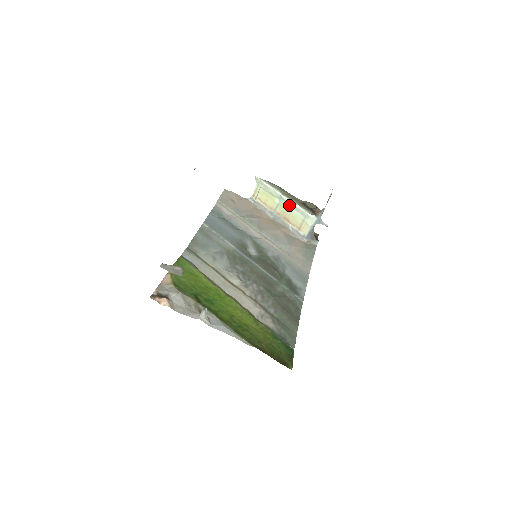
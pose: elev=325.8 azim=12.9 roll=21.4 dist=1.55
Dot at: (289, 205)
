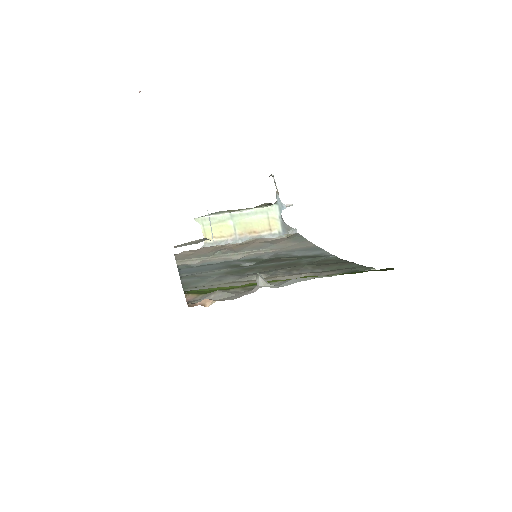
Dot at: (244, 216)
